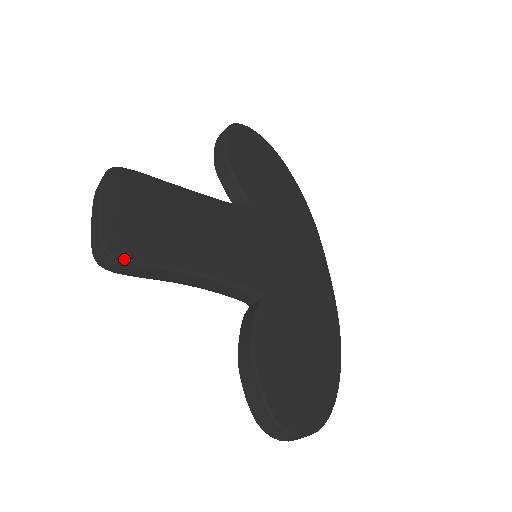
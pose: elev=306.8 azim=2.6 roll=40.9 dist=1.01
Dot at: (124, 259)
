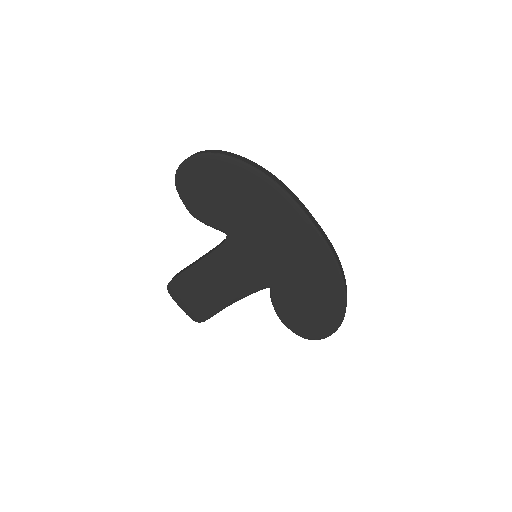
Dot at: (204, 321)
